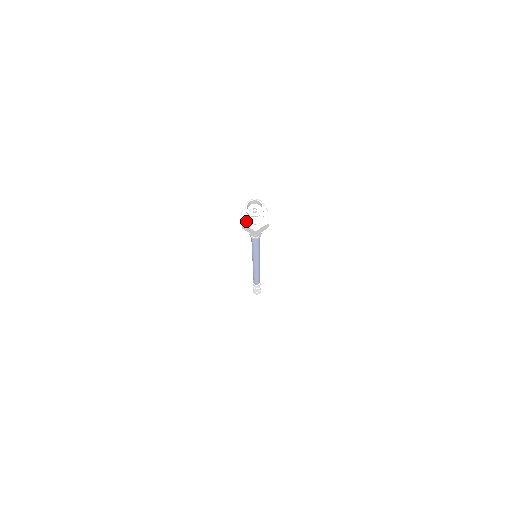
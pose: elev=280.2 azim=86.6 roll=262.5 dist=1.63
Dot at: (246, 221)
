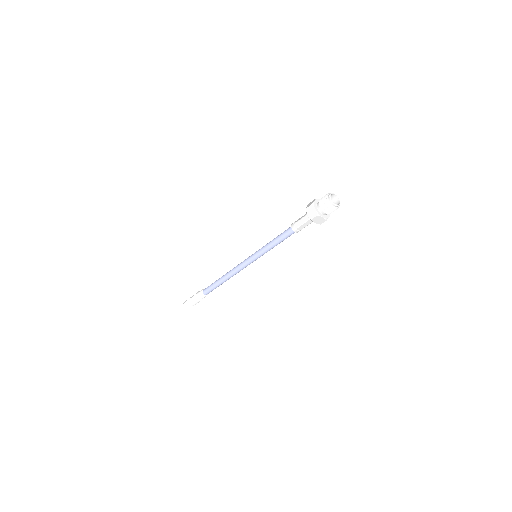
Dot at: (316, 205)
